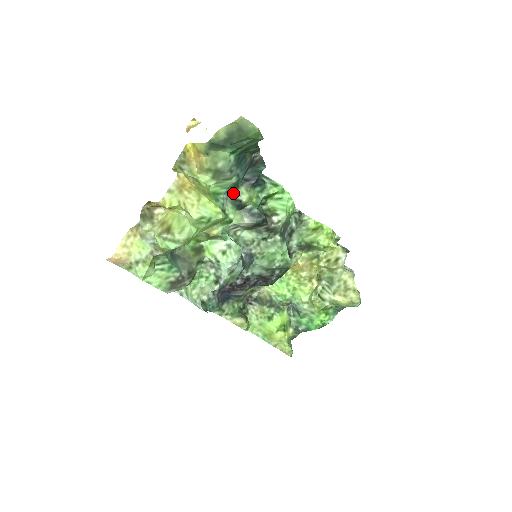
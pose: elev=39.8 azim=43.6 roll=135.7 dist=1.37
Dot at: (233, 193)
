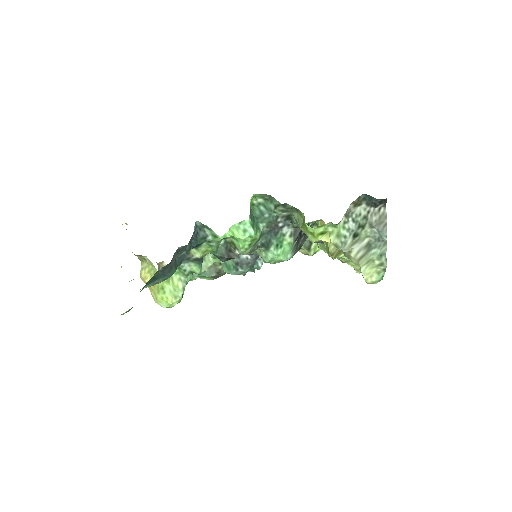
Dot at: (187, 259)
